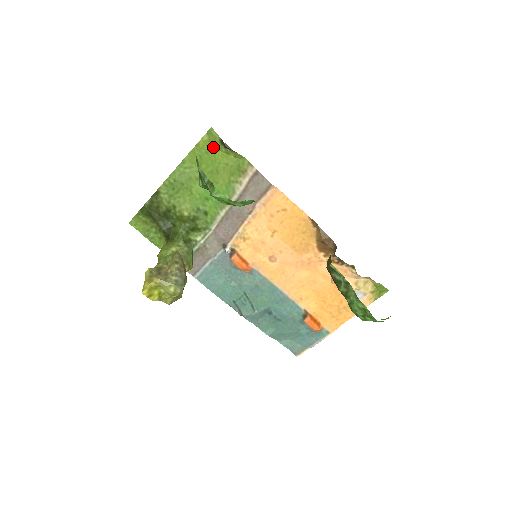
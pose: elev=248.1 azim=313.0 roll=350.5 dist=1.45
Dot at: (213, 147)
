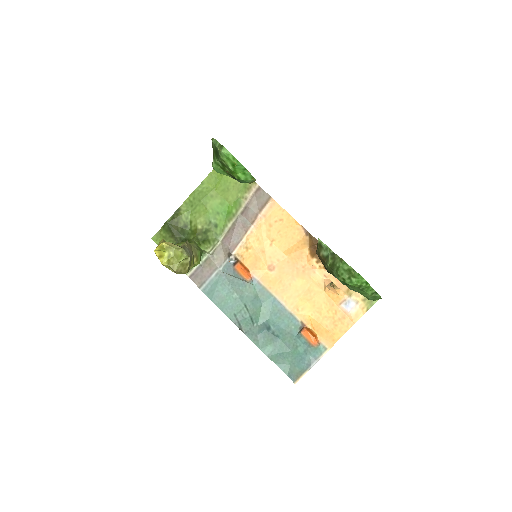
Dot at: occluded
